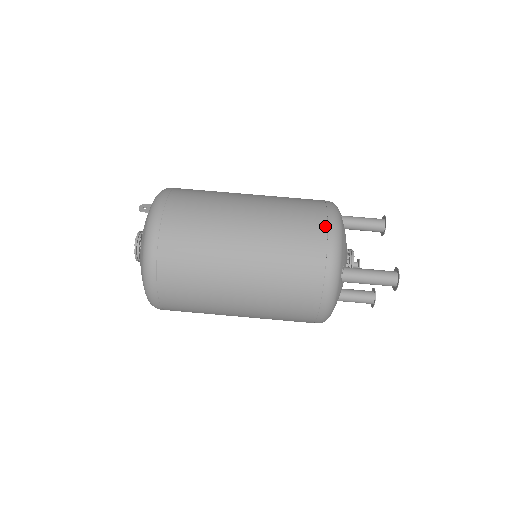
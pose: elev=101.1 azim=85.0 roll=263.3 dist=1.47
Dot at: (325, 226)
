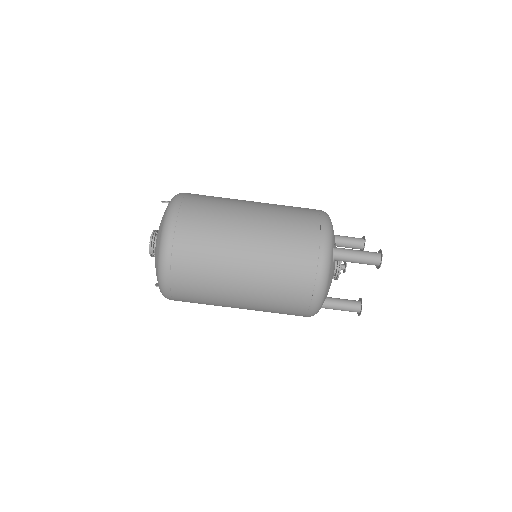
Dot at: (317, 214)
